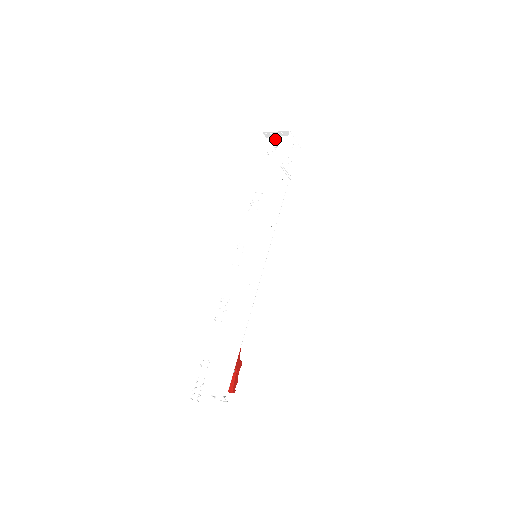
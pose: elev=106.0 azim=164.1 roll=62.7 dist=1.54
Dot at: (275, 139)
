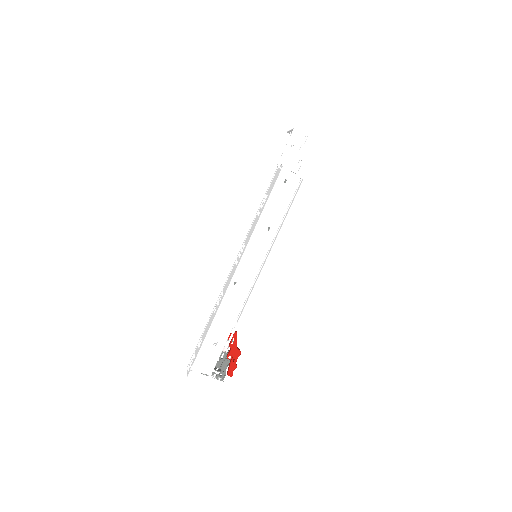
Dot at: occluded
